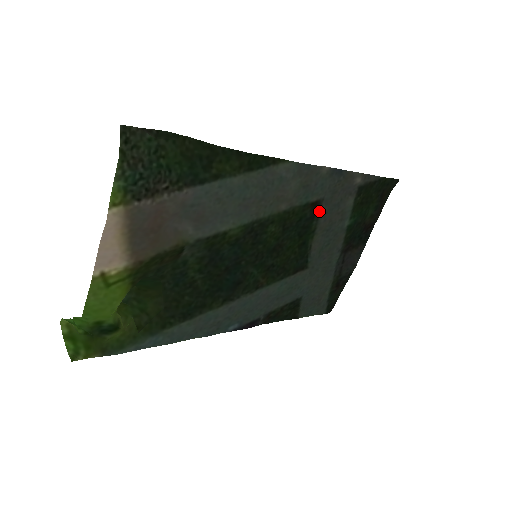
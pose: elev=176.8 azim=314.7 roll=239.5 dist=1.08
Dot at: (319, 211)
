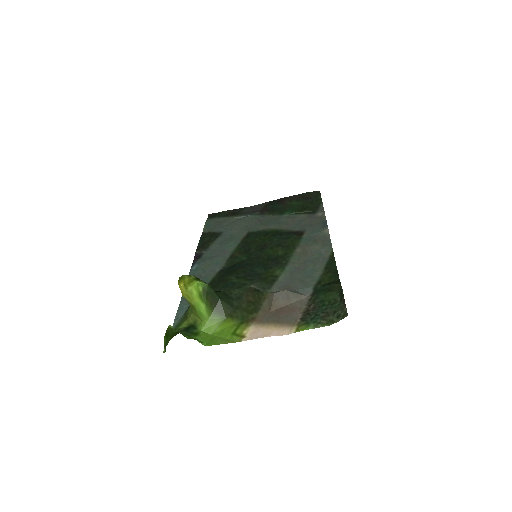
Dot at: (295, 231)
